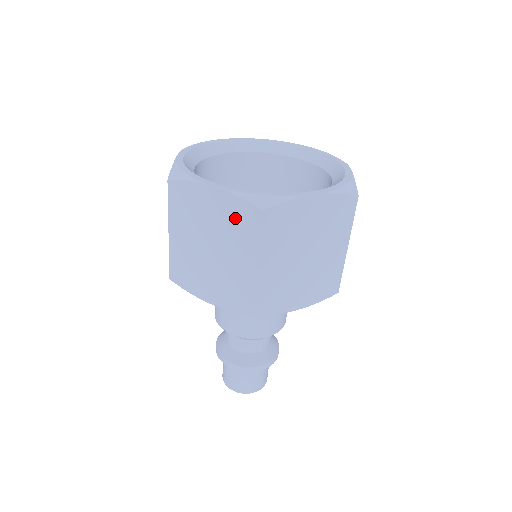
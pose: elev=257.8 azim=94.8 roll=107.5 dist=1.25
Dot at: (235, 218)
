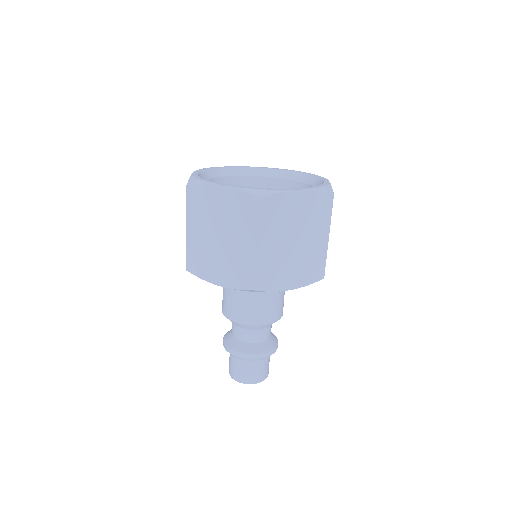
Dot at: (239, 208)
